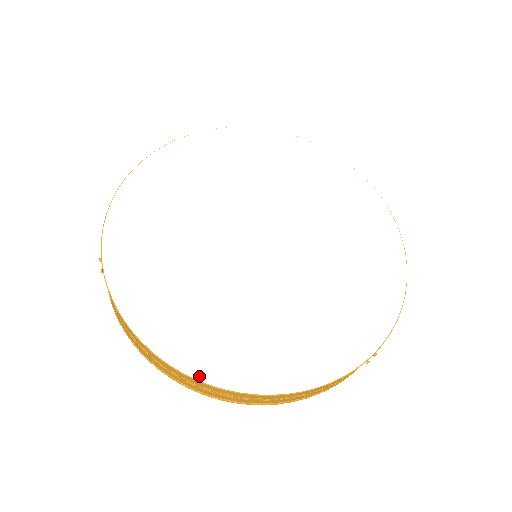
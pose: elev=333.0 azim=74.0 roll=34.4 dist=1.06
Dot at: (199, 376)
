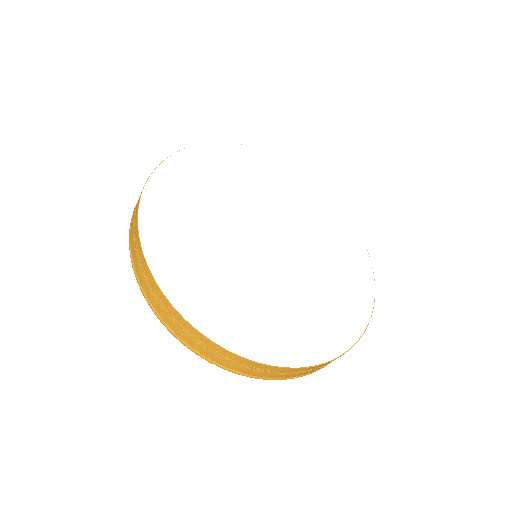
Dot at: (319, 361)
